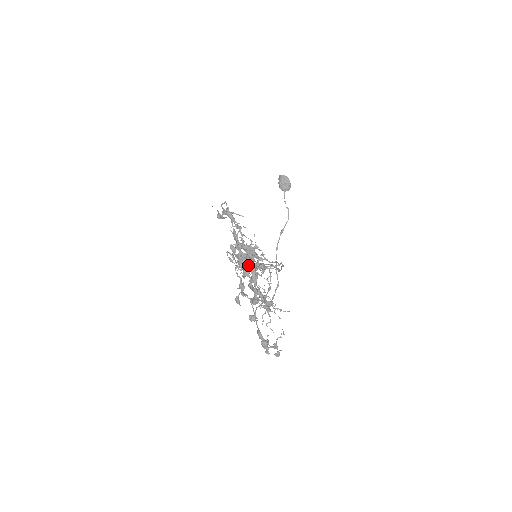
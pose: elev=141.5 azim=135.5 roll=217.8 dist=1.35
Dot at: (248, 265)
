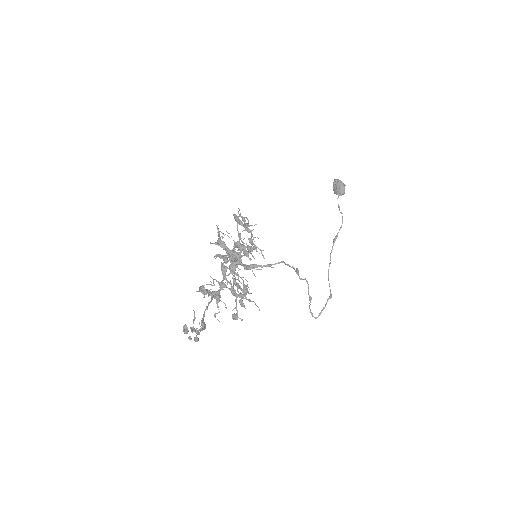
Dot at: (233, 262)
